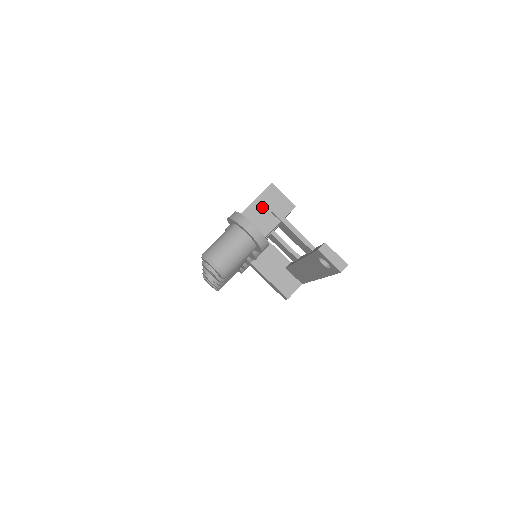
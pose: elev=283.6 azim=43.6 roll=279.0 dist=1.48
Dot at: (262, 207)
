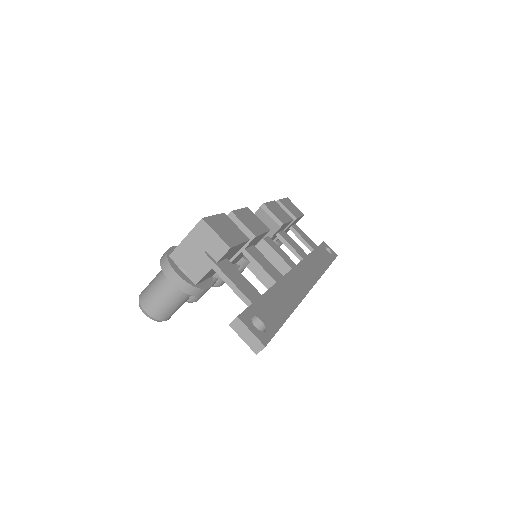
Dot at: (191, 248)
